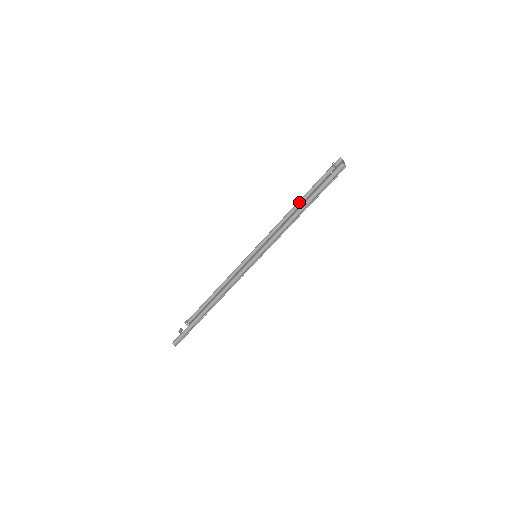
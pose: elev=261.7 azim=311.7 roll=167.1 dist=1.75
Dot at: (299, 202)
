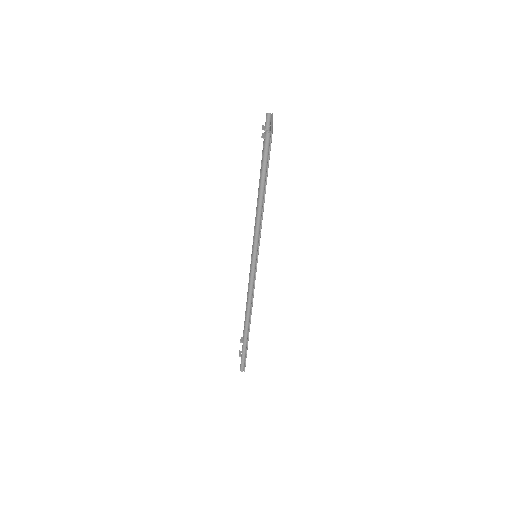
Dot at: occluded
